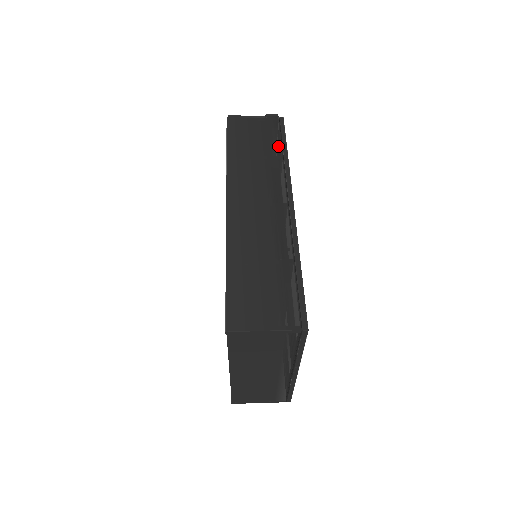
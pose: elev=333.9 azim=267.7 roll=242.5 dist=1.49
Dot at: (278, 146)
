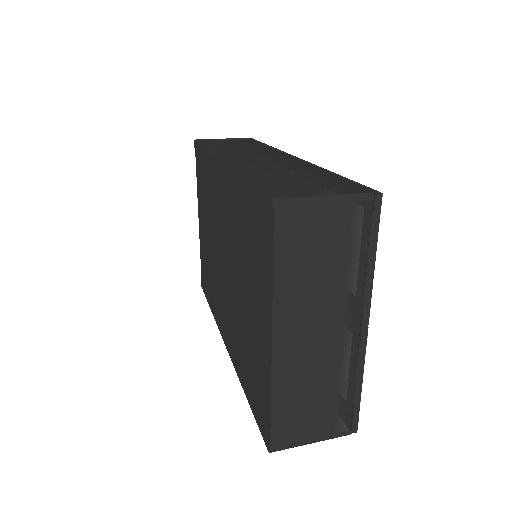
Dot at: (257, 143)
